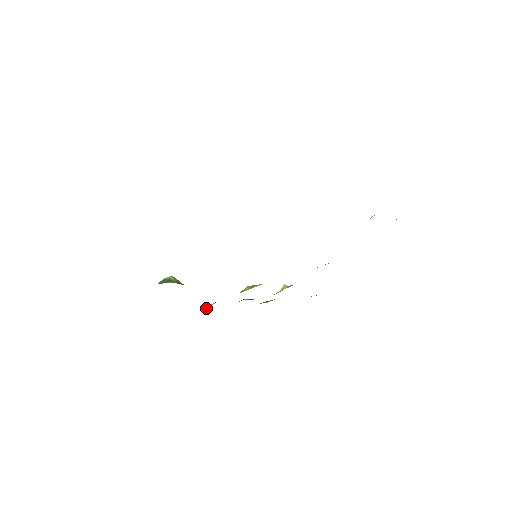
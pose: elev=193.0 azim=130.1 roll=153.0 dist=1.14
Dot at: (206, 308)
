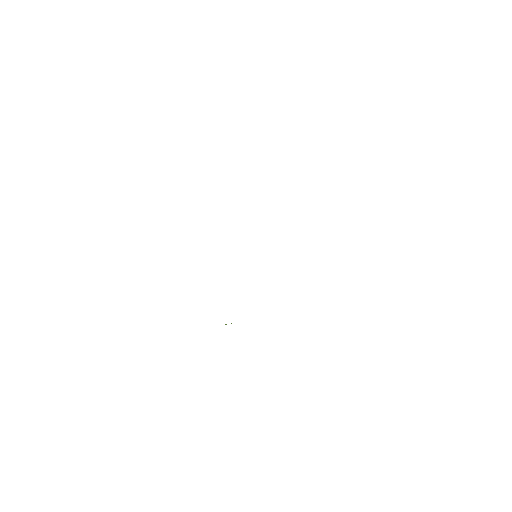
Dot at: occluded
